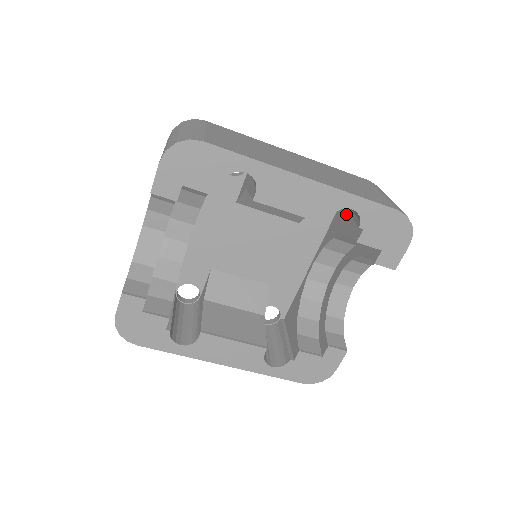
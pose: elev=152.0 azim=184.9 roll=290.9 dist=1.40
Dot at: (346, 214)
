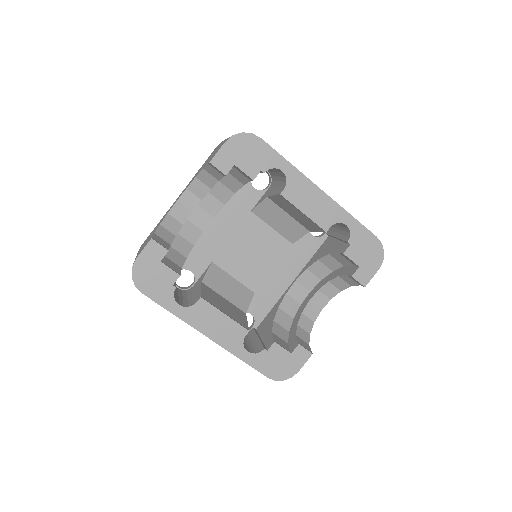
Dot at: (333, 242)
